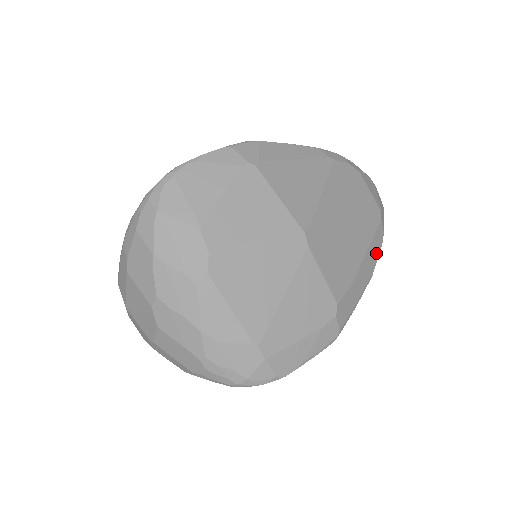
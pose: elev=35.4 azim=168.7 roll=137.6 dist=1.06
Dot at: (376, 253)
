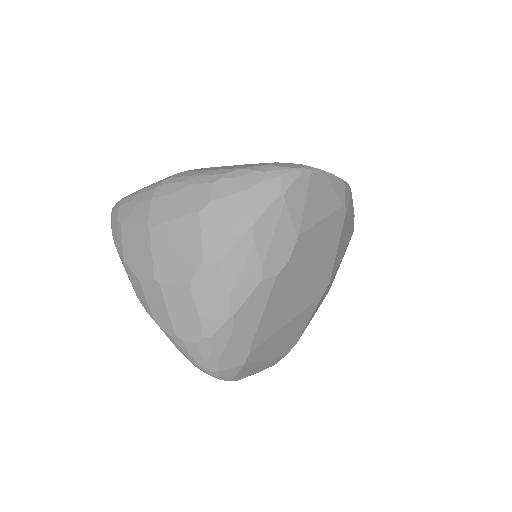
Dot at: occluded
